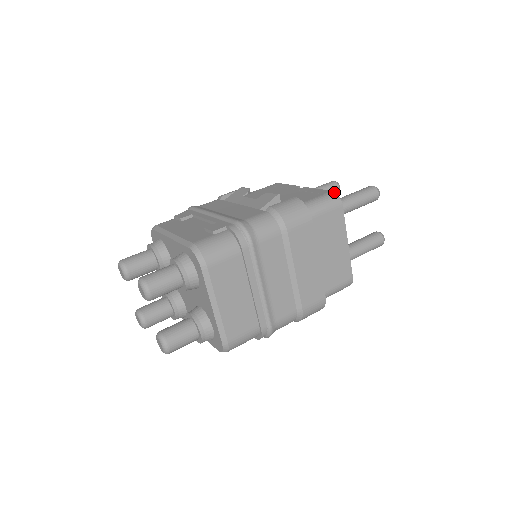
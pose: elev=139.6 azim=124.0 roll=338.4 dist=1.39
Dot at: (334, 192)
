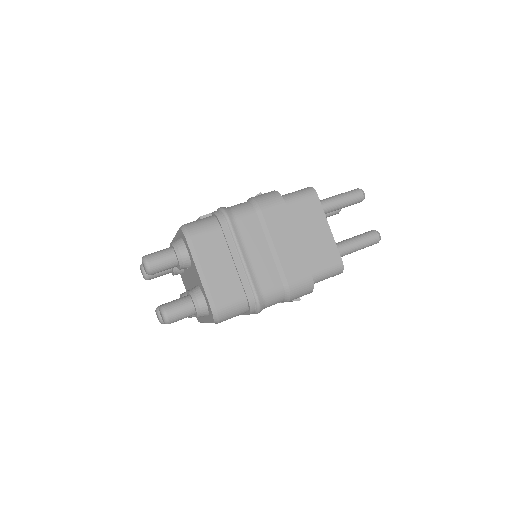
Dot at: (310, 187)
